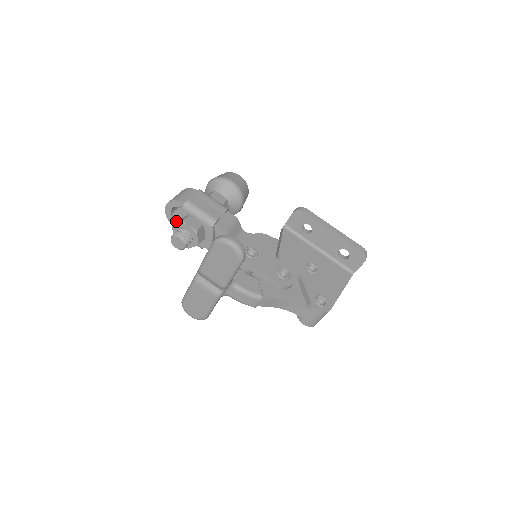
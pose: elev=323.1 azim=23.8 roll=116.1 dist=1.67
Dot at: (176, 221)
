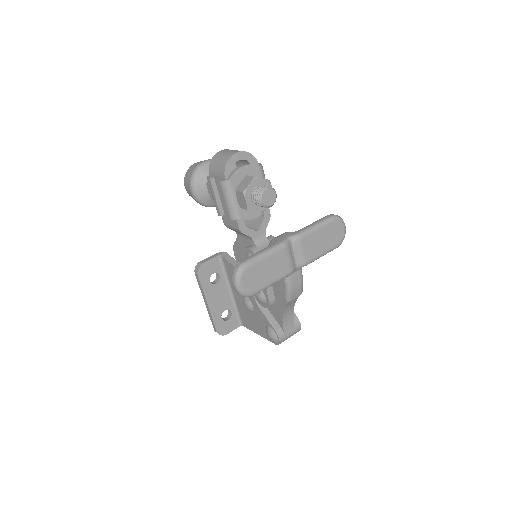
Dot at: (240, 174)
